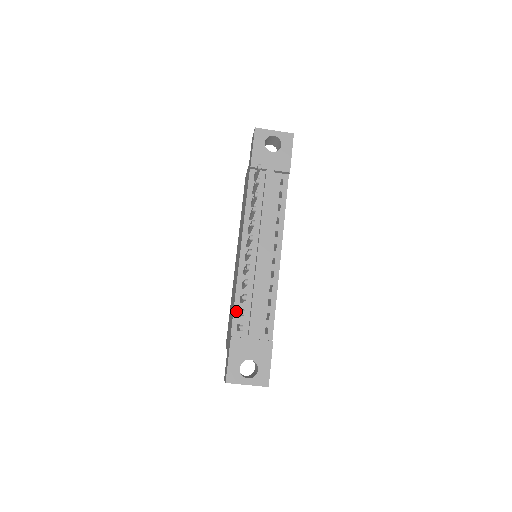
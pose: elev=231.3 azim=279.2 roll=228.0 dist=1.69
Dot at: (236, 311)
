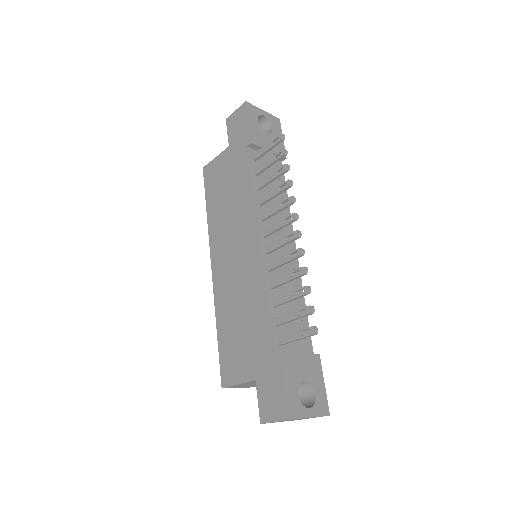
Dot at: (272, 319)
